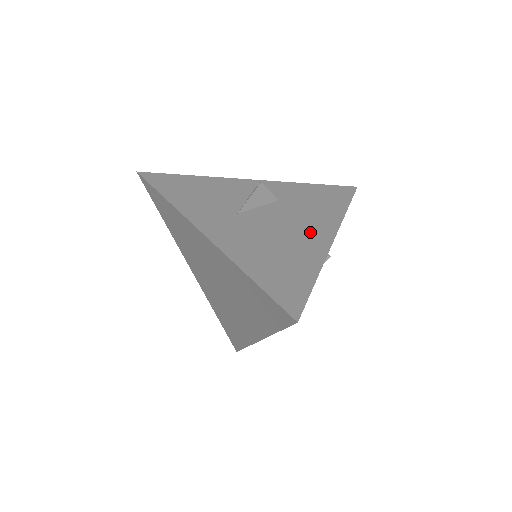
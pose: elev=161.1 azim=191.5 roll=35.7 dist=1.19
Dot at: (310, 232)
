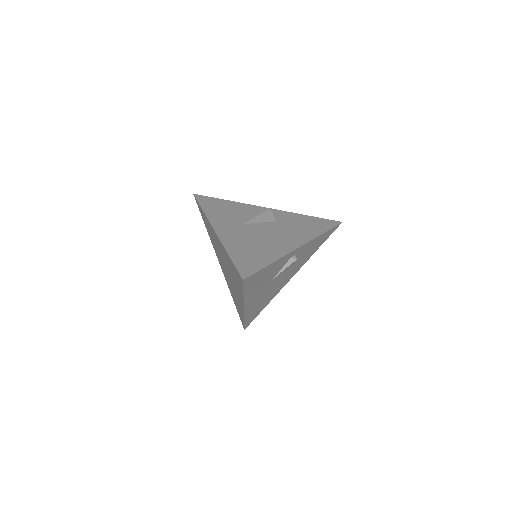
Dot at: (285, 241)
